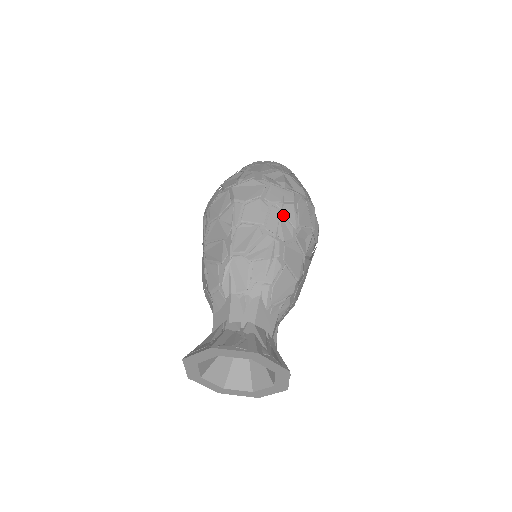
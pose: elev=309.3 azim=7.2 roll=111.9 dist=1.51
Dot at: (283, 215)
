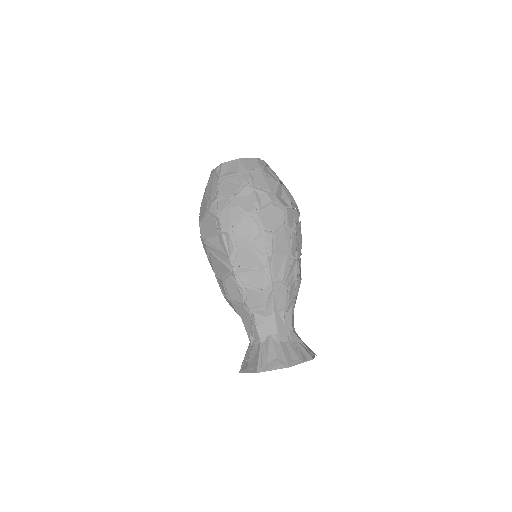
Dot at: (297, 237)
